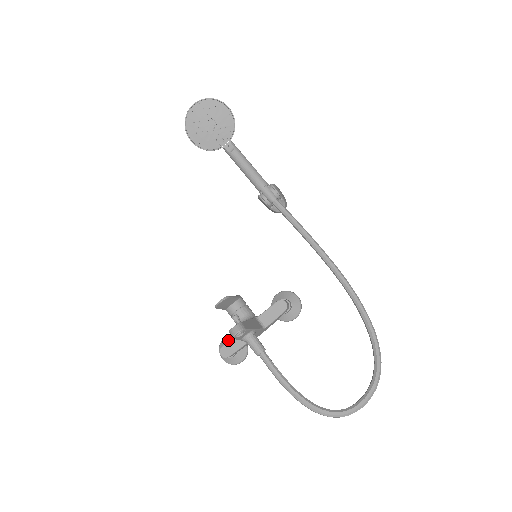
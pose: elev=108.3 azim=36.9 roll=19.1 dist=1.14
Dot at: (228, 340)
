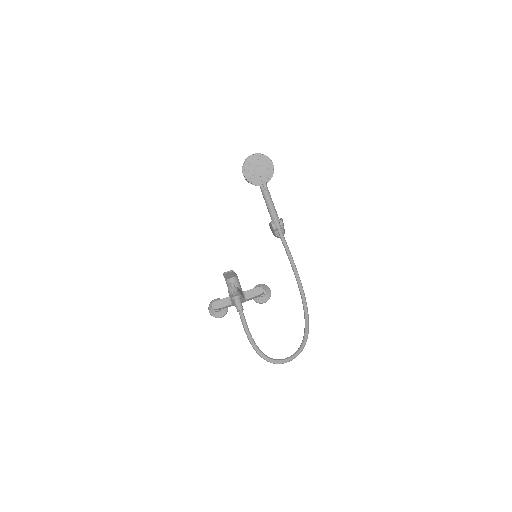
Dot at: occluded
